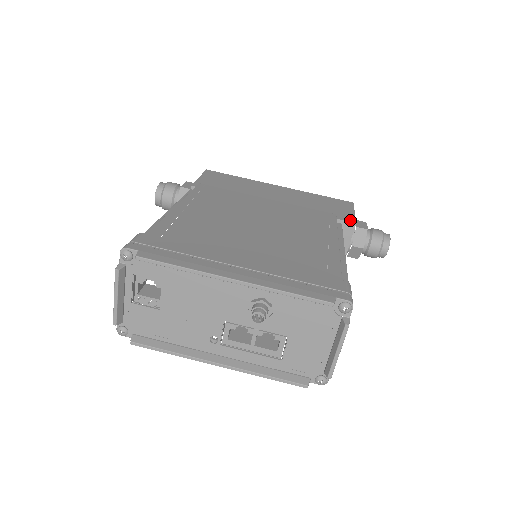
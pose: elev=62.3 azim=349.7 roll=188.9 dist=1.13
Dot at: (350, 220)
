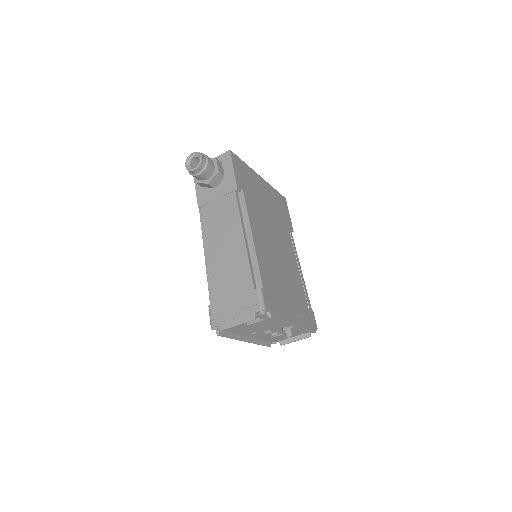
Dot at: (292, 228)
